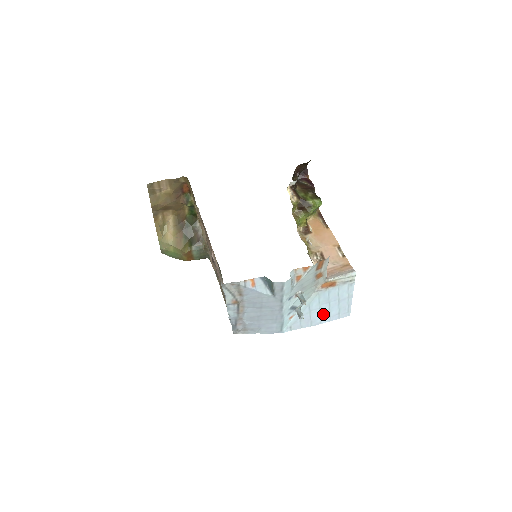
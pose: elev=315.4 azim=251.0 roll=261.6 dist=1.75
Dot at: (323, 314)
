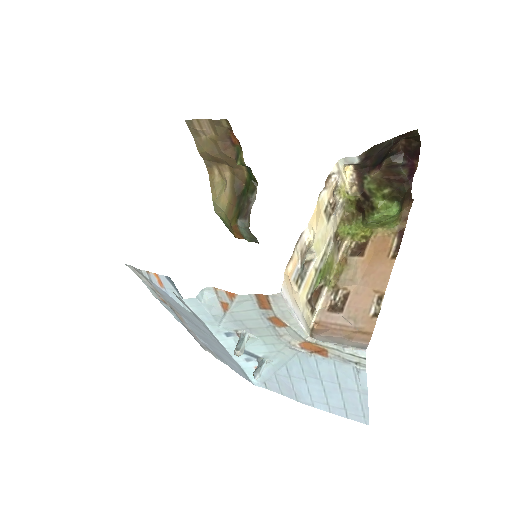
Dot at: (315, 393)
